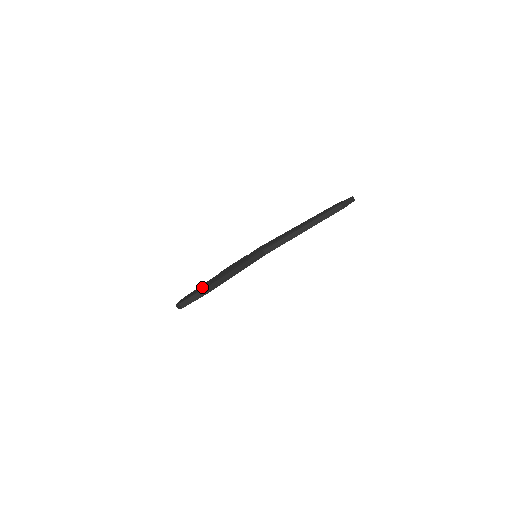
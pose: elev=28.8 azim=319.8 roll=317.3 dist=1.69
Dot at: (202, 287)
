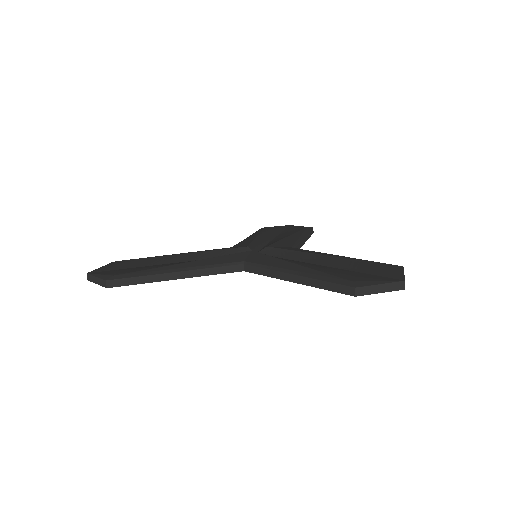
Dot at: (141, 264)
